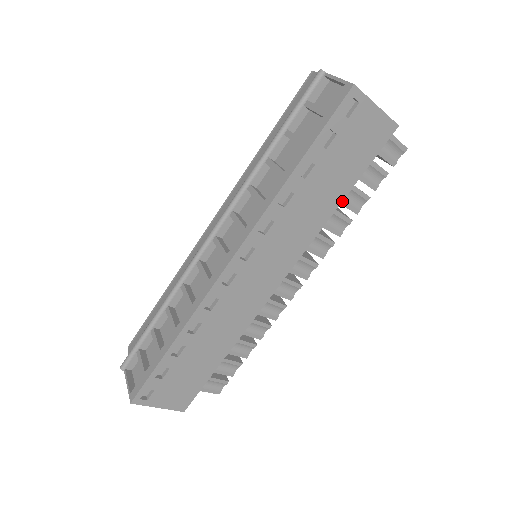
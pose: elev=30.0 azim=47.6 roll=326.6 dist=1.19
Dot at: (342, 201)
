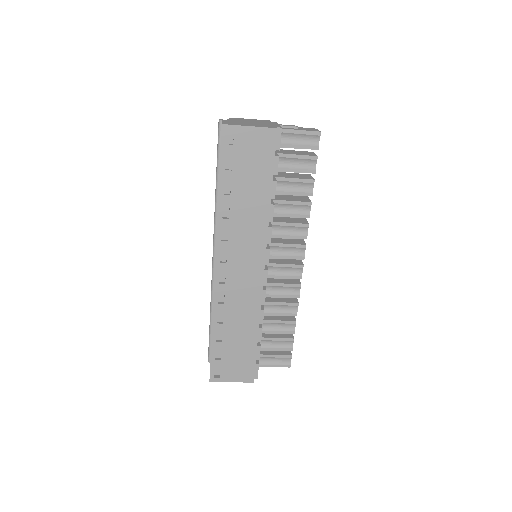
Dot at: (291, 193)
